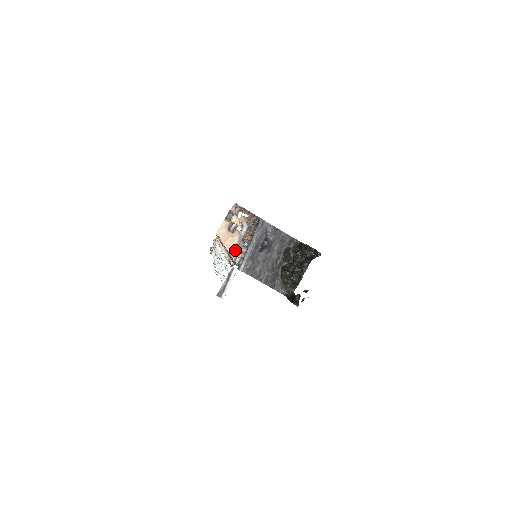
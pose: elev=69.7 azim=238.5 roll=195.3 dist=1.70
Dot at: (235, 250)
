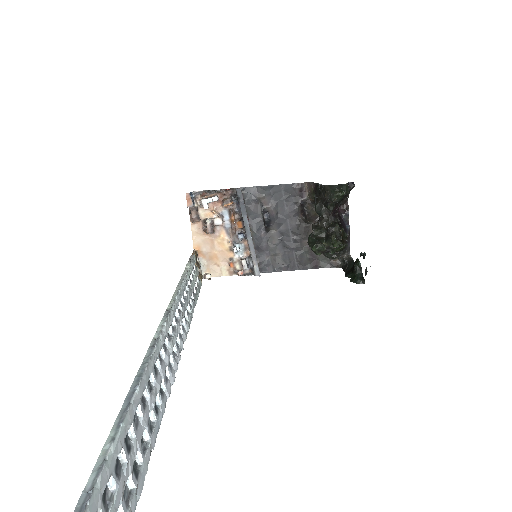
Dot at: (233, 252)
